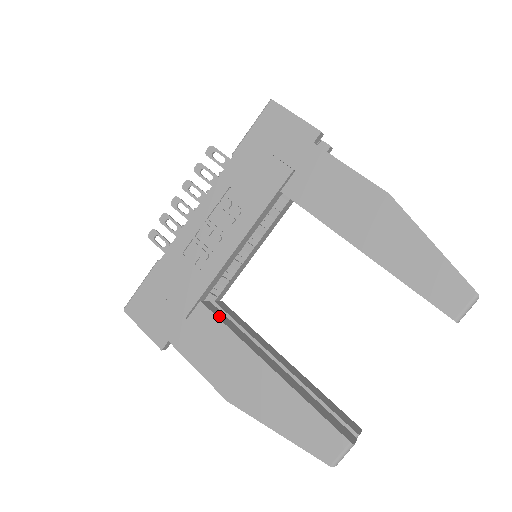
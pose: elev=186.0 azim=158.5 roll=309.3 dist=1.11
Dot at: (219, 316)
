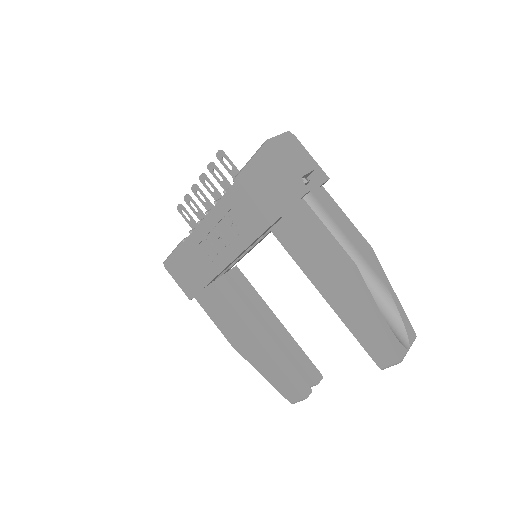
Dot at: (227, 294)
